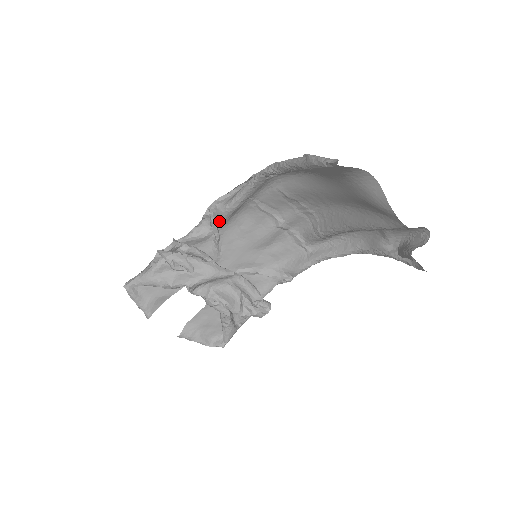
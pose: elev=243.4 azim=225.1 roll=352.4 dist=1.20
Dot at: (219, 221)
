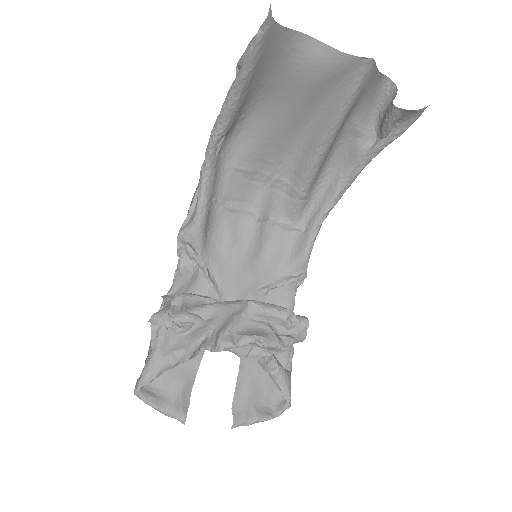
Dot at: (197, 247)
